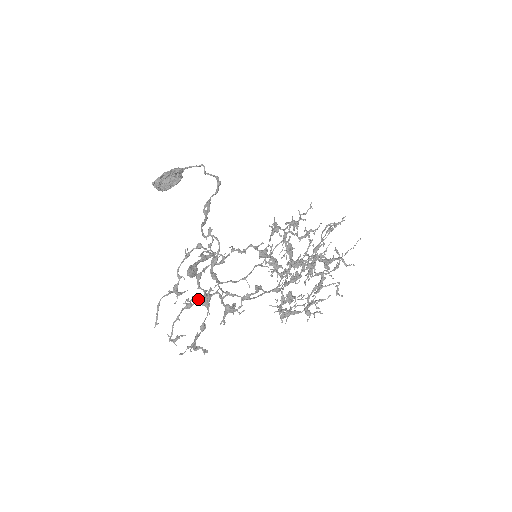
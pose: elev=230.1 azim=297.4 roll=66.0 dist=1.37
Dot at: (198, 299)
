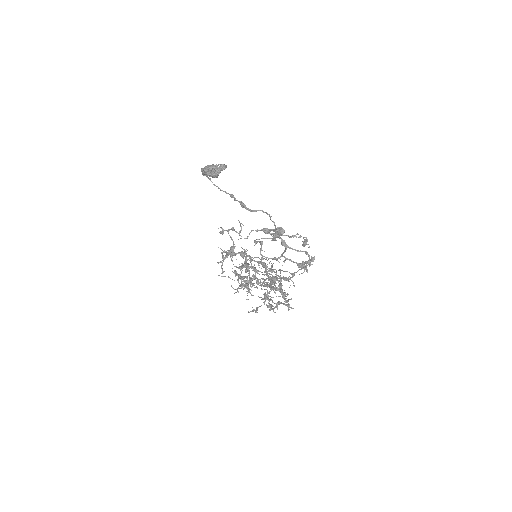
Dot at: (256, 261)
